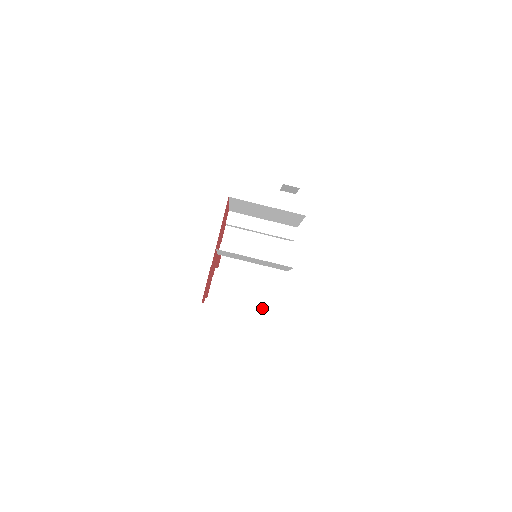
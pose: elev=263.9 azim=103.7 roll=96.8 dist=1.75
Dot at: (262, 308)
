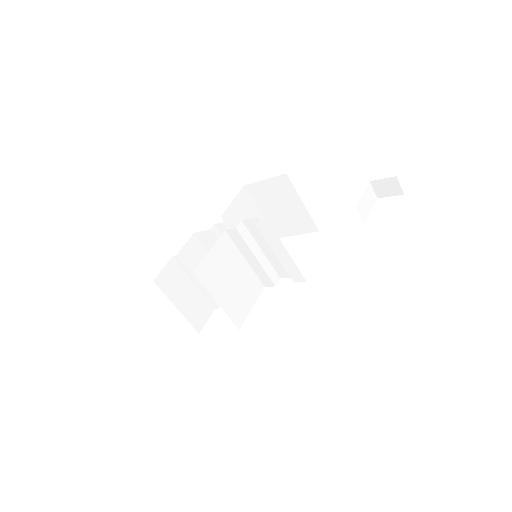
Dot at: occluded
